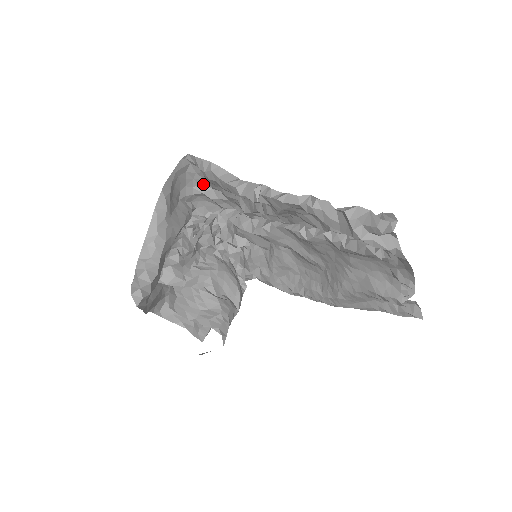
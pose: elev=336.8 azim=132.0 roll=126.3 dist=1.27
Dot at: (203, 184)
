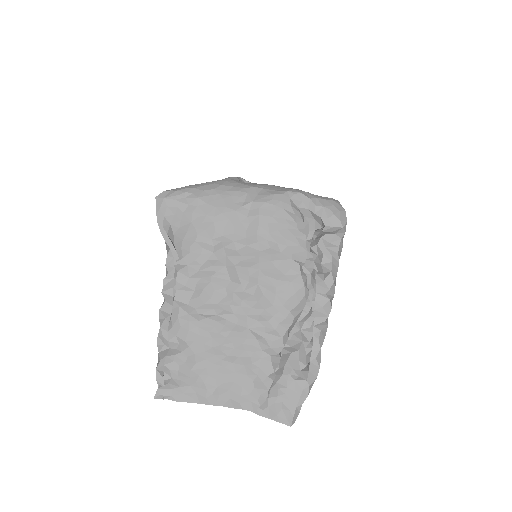
Dot at: (195, 196)
